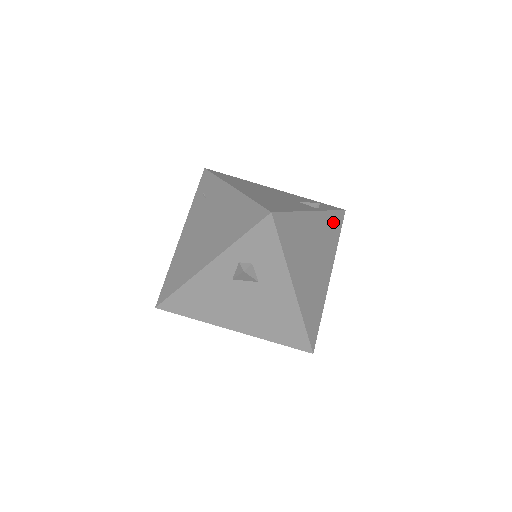
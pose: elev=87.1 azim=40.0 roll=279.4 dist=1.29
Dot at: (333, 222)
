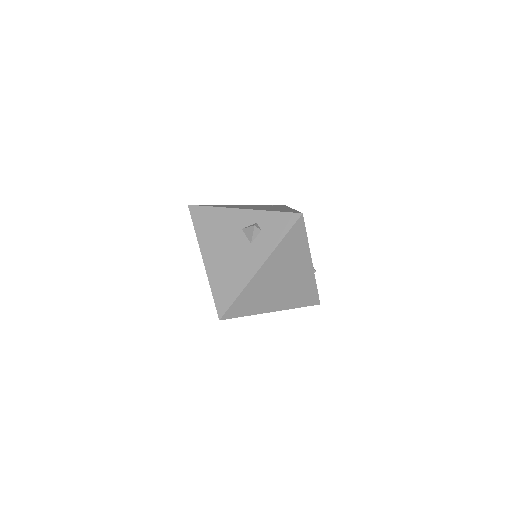
Dot at: (310, 292)
